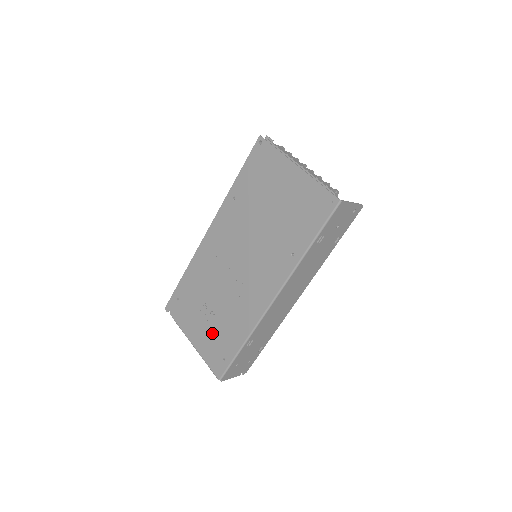
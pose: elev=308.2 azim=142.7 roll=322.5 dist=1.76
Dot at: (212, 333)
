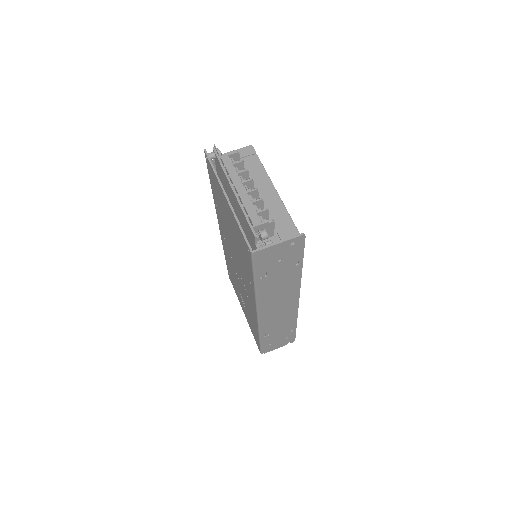
Dot at: (247, 315)
